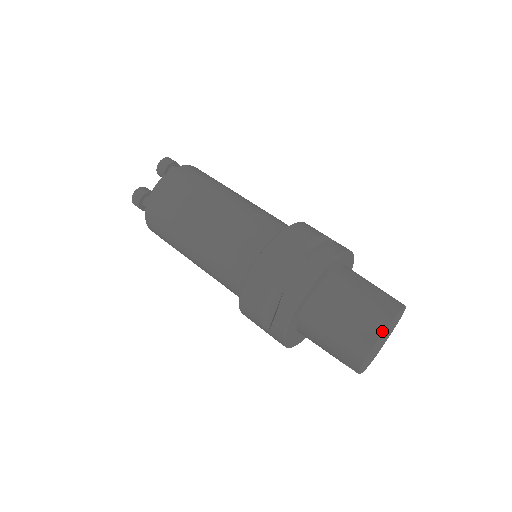
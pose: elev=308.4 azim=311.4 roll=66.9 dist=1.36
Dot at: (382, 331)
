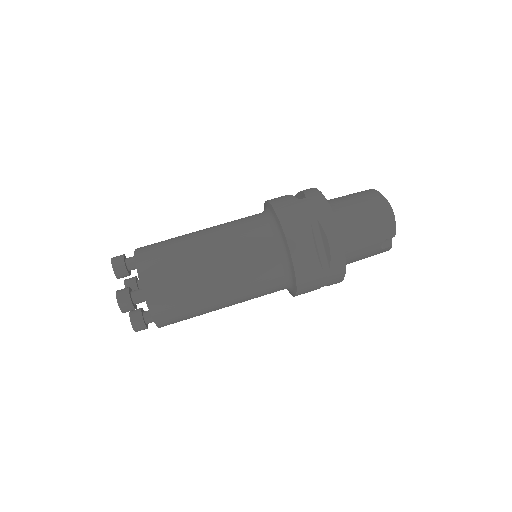
Dot at: (382, 196)
